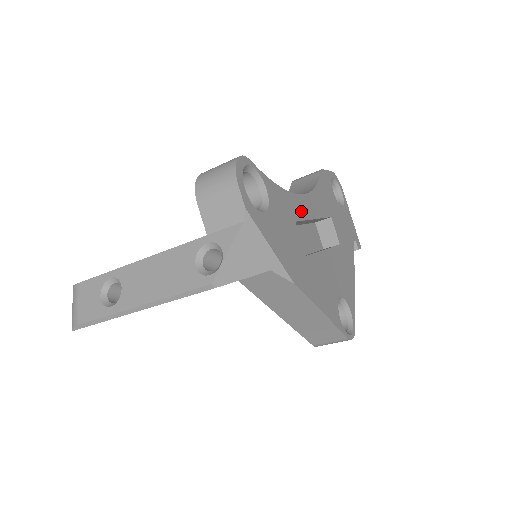
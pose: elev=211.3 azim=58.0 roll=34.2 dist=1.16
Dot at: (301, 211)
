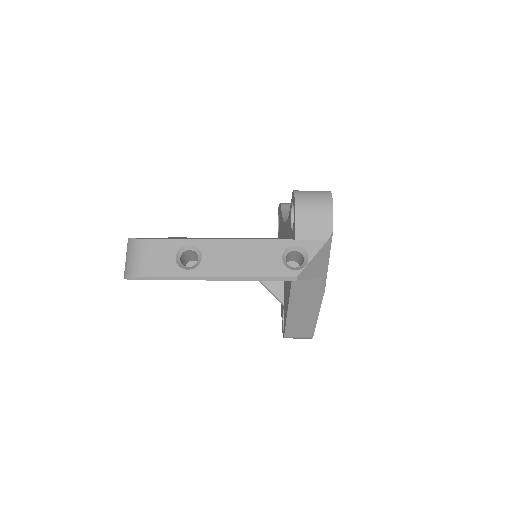
Dot at: occluded
